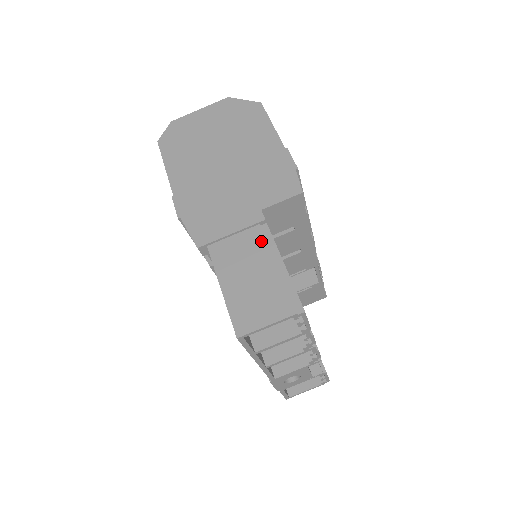
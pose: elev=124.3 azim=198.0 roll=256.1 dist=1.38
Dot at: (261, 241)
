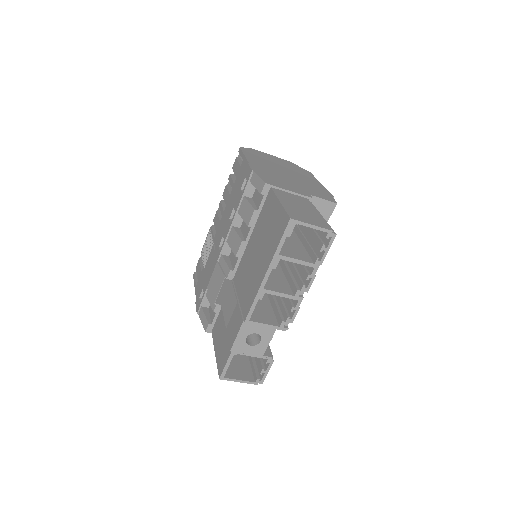
Dot at: (309, 203)
